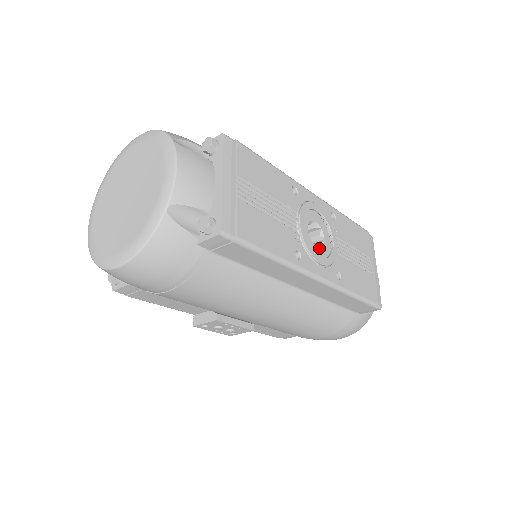
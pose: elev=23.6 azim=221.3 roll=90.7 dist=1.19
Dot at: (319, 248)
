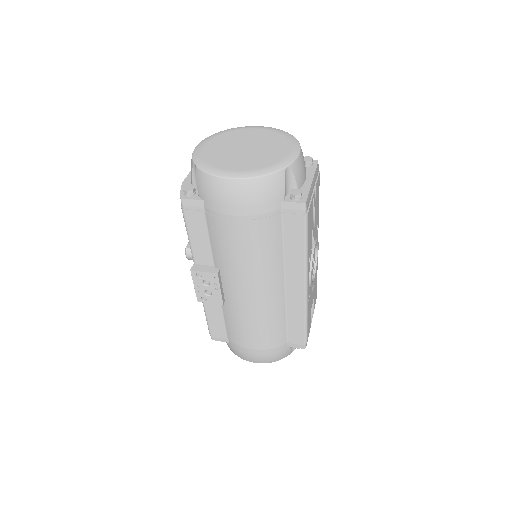
Dot at: occluded
